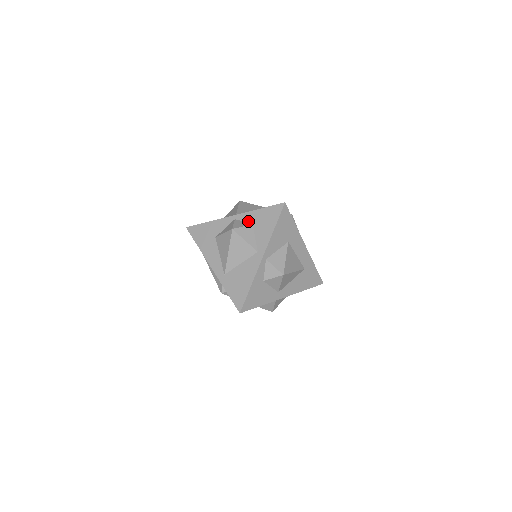
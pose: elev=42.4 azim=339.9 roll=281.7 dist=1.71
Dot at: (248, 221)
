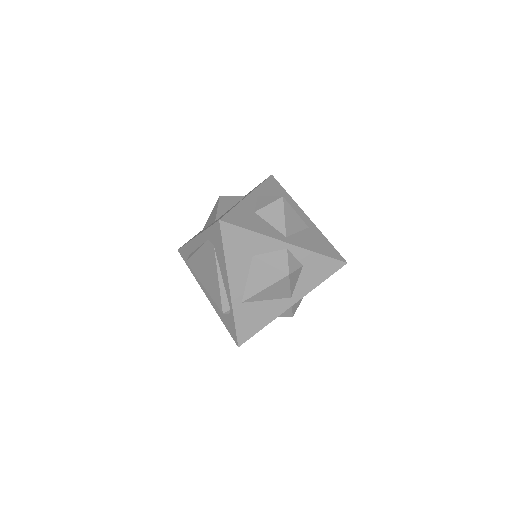
Dot at: (300, 260)
